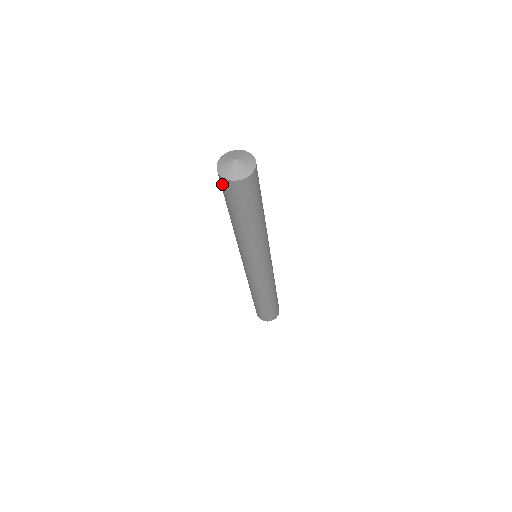
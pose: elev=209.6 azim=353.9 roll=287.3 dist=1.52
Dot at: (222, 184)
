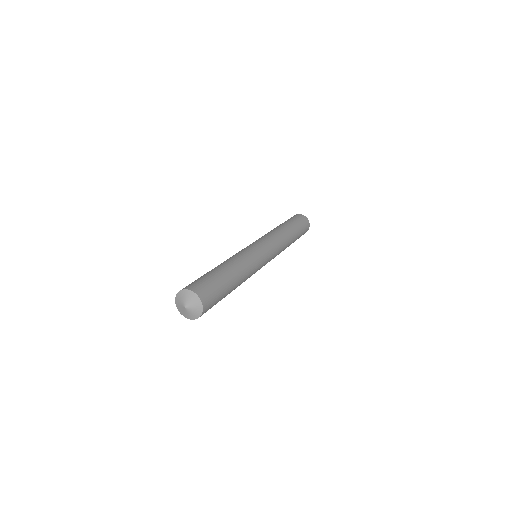
Dot at: occluded
